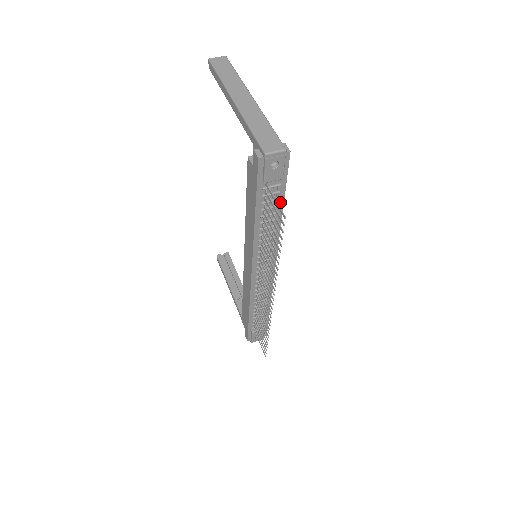
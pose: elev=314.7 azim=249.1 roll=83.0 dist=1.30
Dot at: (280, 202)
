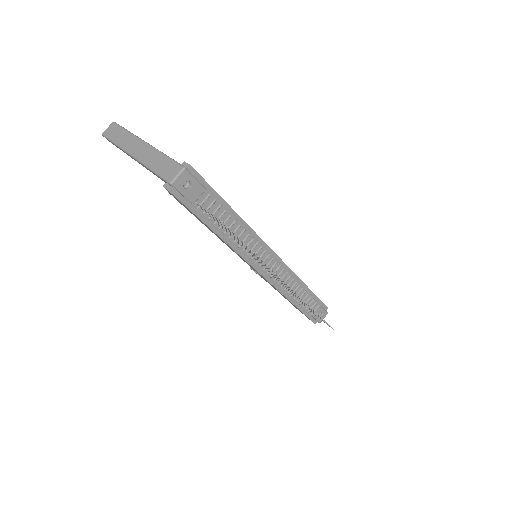
Dot at: (224, 206)
